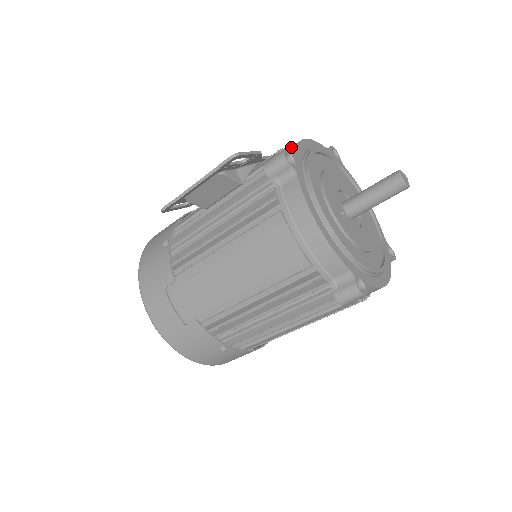
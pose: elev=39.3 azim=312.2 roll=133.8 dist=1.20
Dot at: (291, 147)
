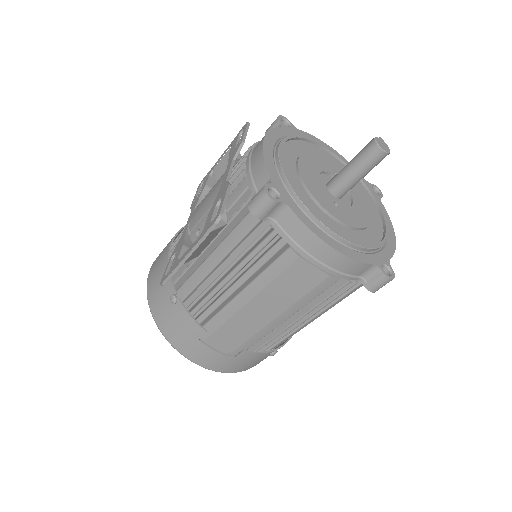
Dot at: (258, 165)
